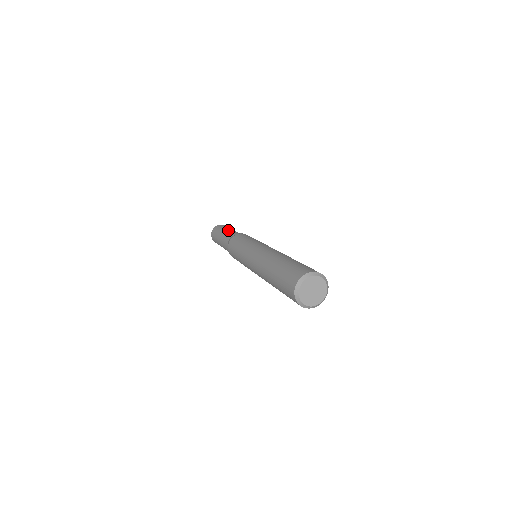
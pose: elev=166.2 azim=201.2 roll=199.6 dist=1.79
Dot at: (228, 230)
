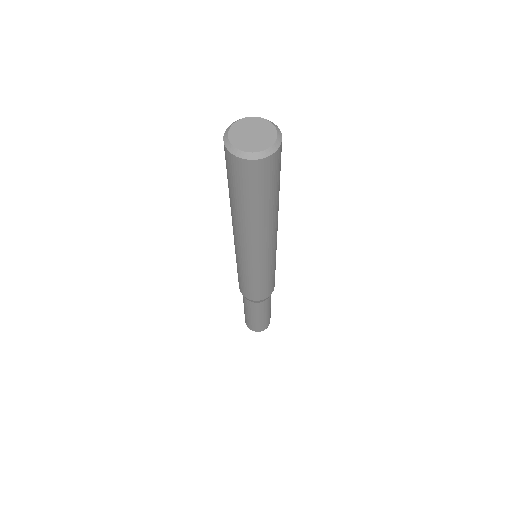
Dot at: occluded
